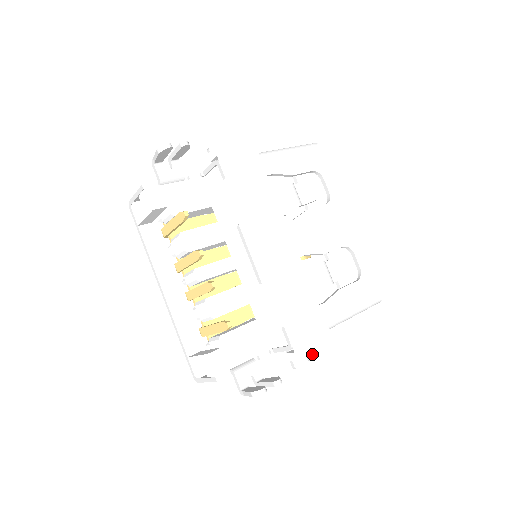
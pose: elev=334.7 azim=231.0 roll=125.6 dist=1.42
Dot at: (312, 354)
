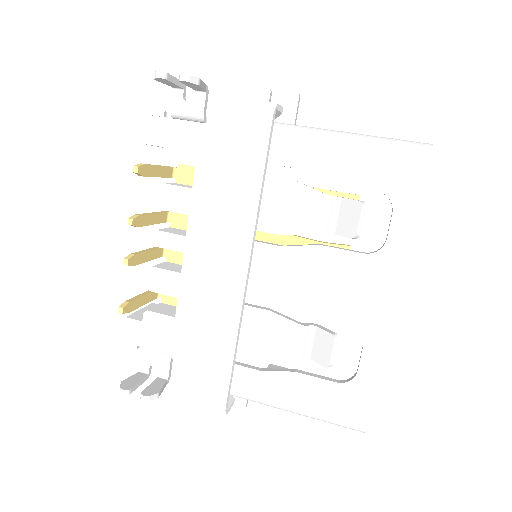
Dot at: (242, 403)
